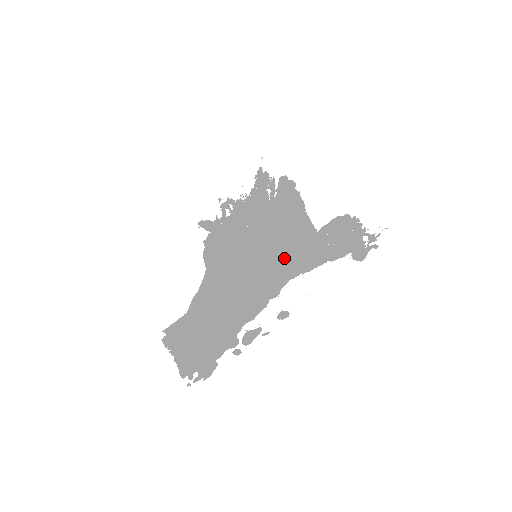
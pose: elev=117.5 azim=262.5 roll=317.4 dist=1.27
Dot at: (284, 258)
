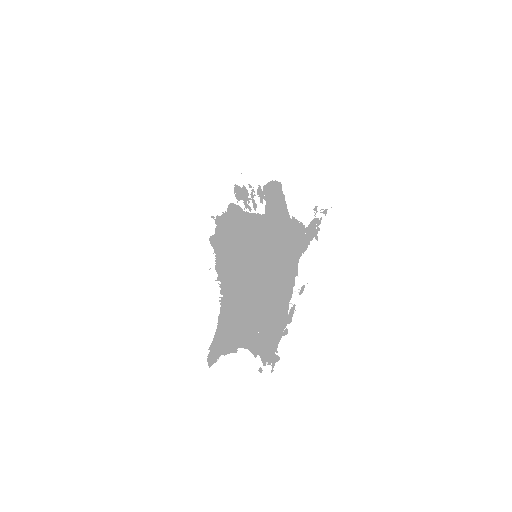
Dot at: (289, 245)
